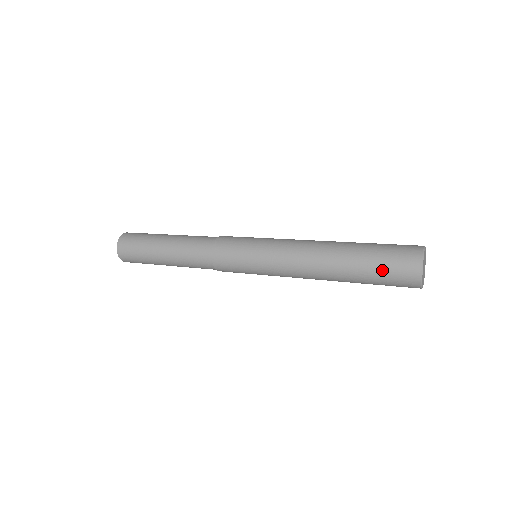
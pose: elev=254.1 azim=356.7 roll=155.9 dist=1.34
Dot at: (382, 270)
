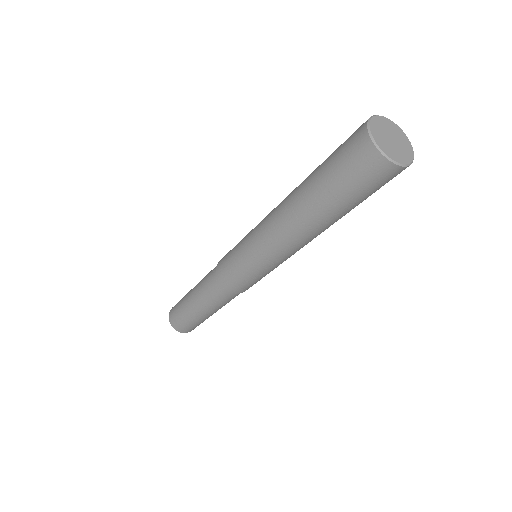
Dot at: (356, 193)
